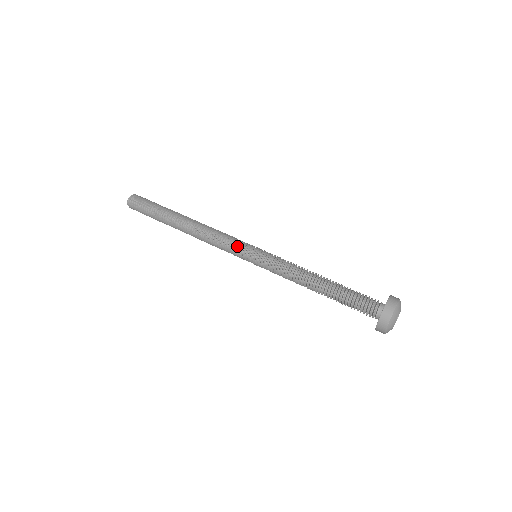
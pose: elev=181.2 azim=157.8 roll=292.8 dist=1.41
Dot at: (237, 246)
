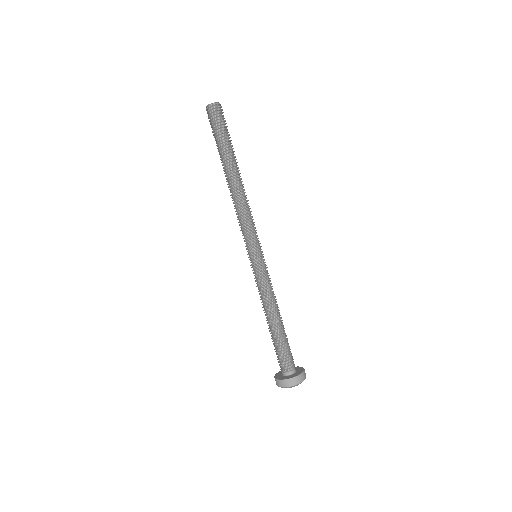
Dot at: (255, 237)
